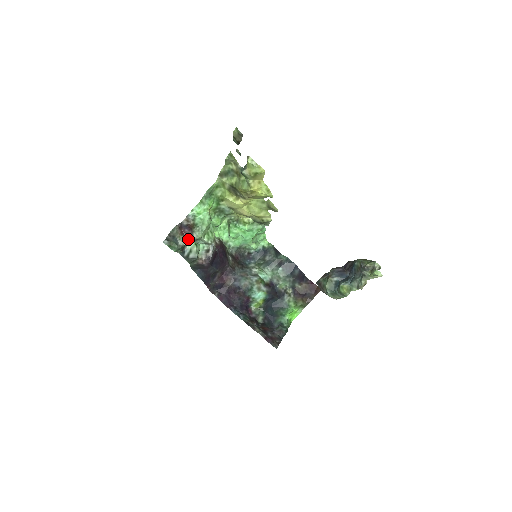
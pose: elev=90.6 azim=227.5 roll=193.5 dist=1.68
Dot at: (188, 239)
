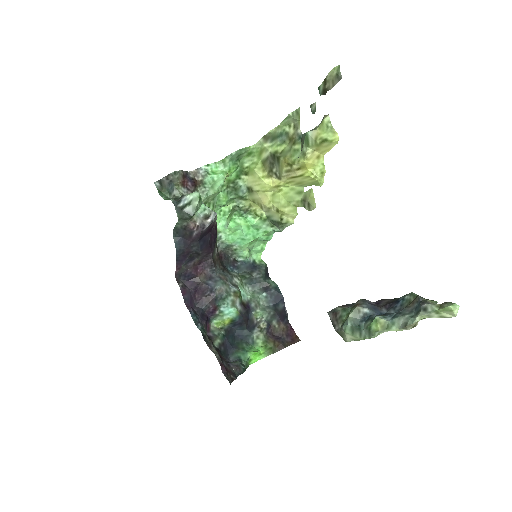
Dot at: occluded
